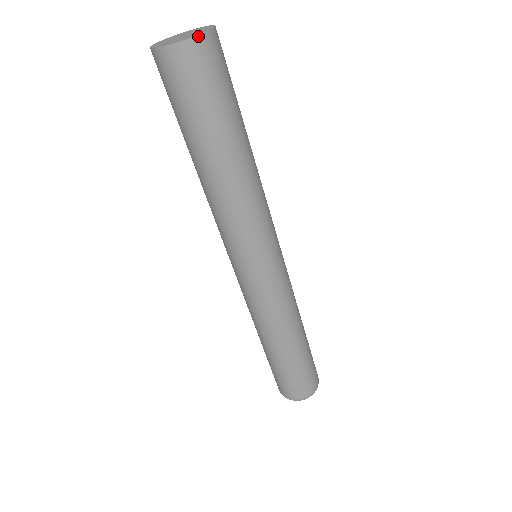
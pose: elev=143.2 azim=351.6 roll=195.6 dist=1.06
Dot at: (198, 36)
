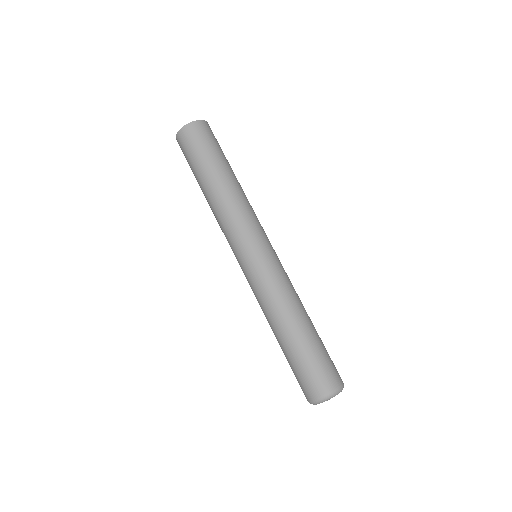
Dot at: (190, 123)
